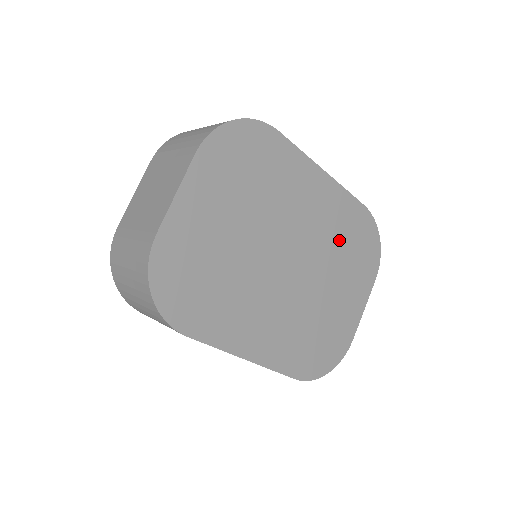
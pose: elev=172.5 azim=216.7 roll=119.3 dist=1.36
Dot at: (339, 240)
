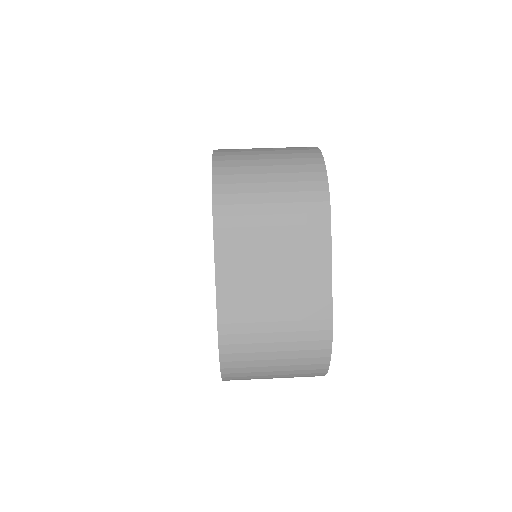
Dot at: occluded
